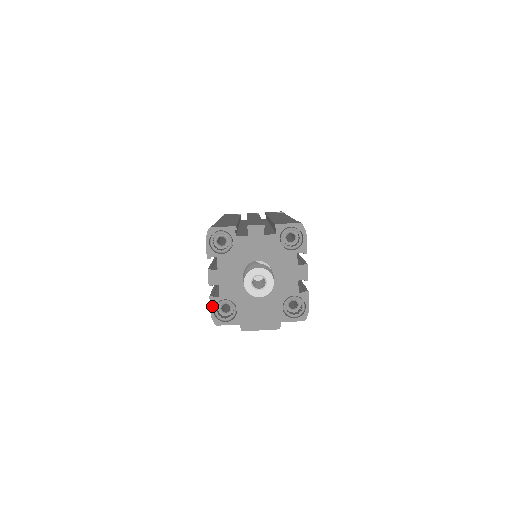
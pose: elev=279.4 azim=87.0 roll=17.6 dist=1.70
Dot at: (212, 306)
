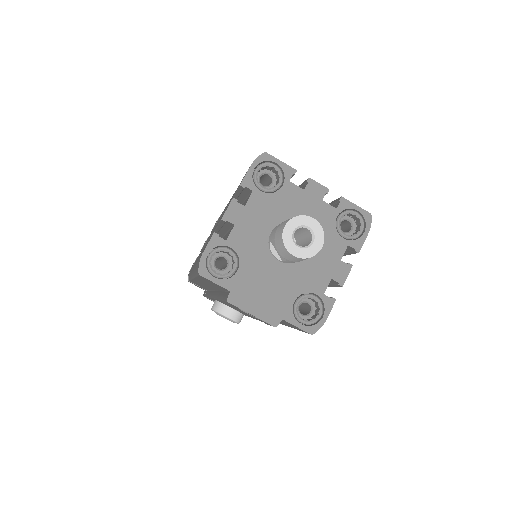
Dot at: (210, 246)
